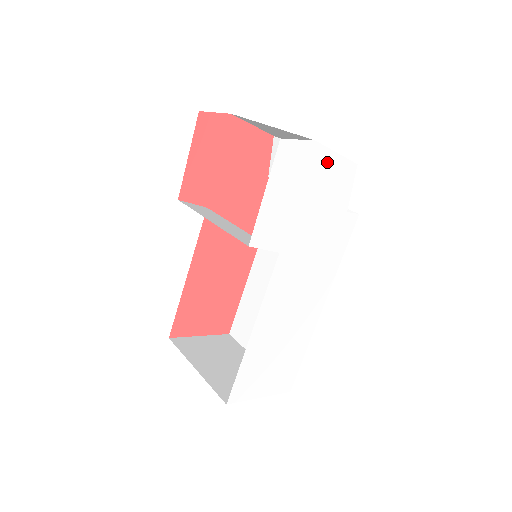
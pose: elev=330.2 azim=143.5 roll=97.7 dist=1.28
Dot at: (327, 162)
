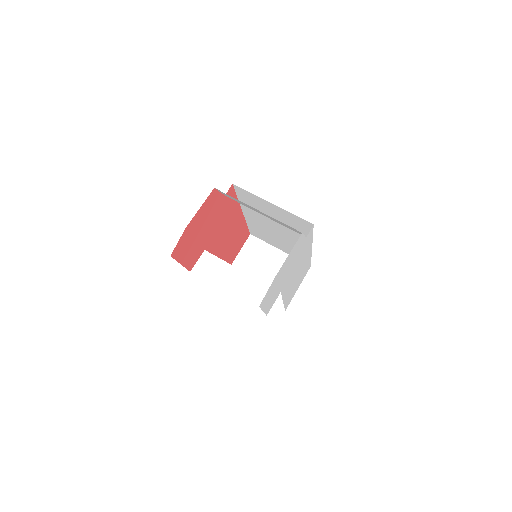
Dot at: (285, 263)
